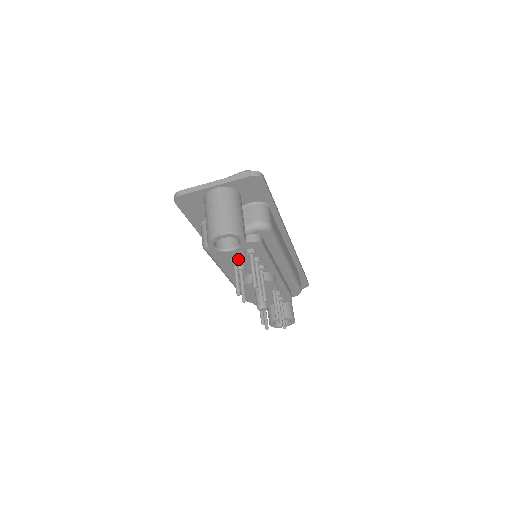
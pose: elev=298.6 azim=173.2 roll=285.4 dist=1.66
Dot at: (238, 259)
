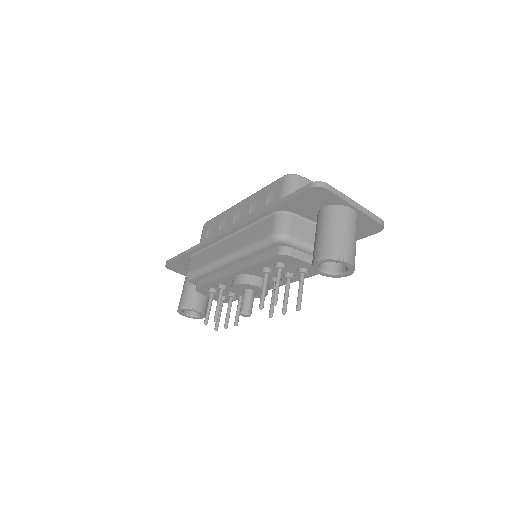
Dot at: (286, 267)
